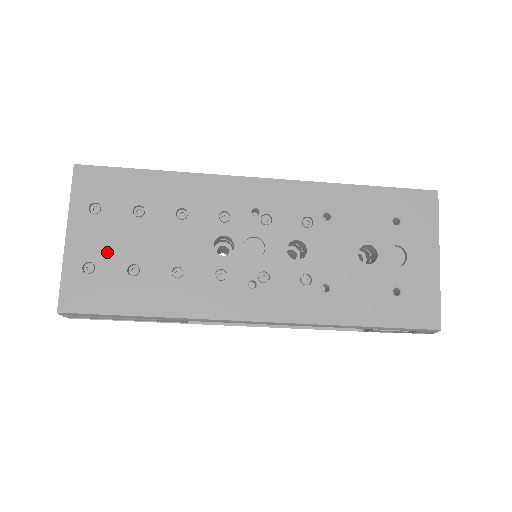
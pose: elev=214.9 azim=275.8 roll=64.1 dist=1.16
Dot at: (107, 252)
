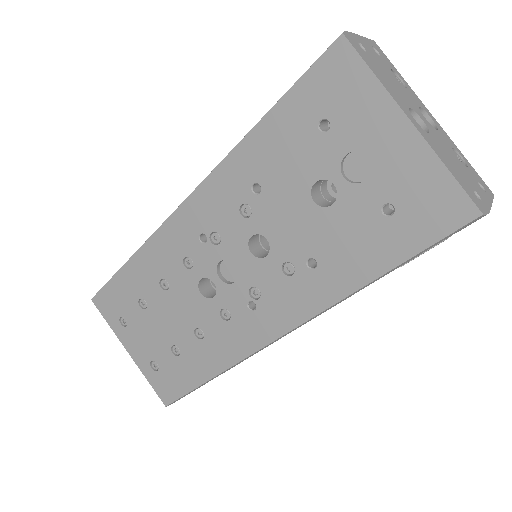
Dot at: (153, 348)
